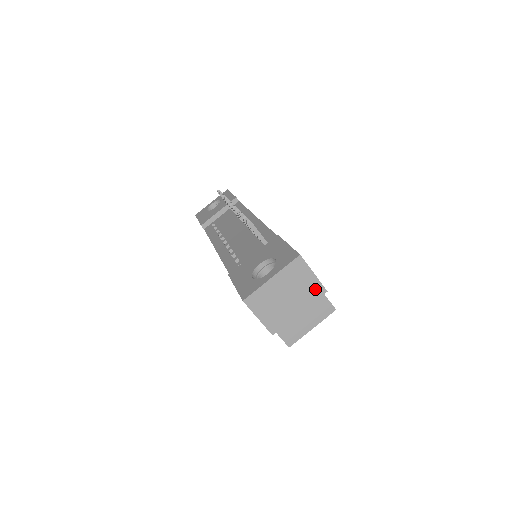
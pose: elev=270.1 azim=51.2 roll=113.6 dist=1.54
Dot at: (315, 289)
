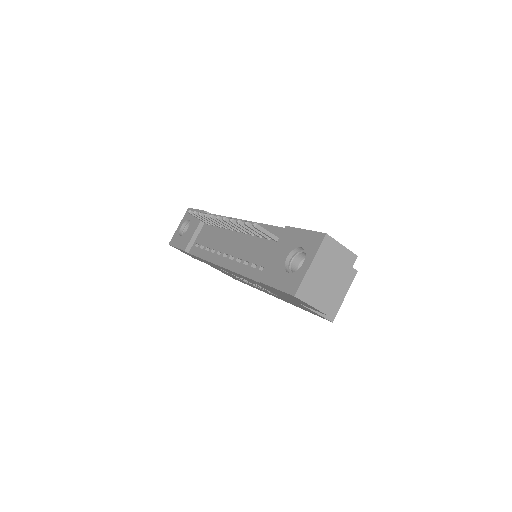
Dot at: (347, 259)
